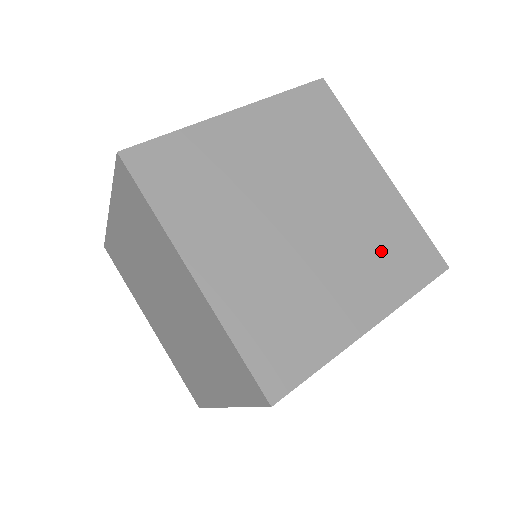
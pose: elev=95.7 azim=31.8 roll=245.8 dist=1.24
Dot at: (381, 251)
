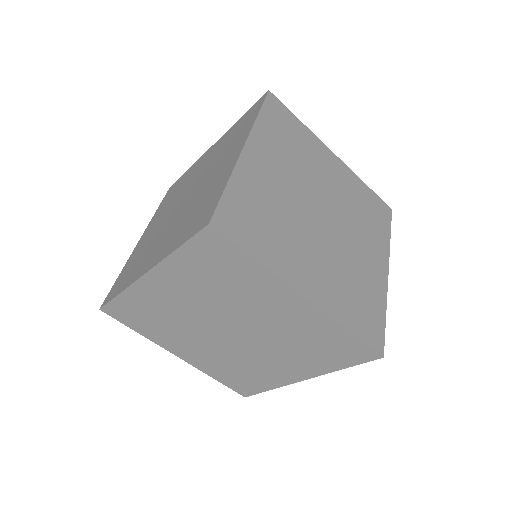
Dot at: (307, 348)
